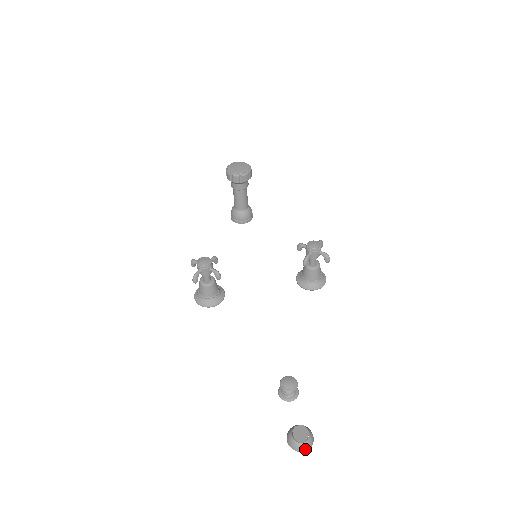
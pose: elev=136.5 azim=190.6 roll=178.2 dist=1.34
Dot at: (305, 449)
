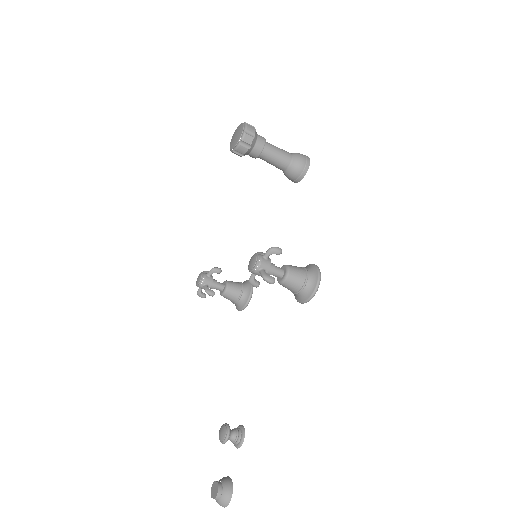
Dot at: occluded
